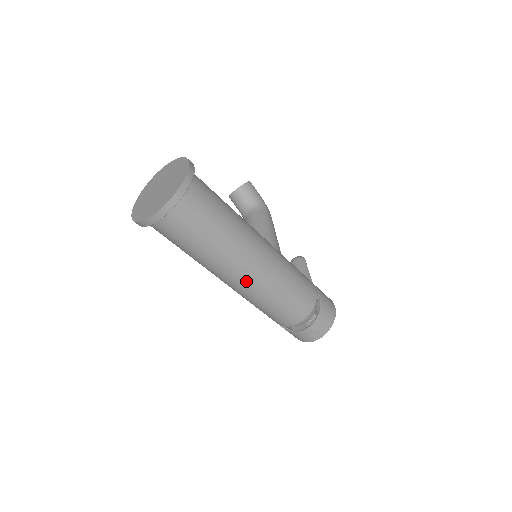
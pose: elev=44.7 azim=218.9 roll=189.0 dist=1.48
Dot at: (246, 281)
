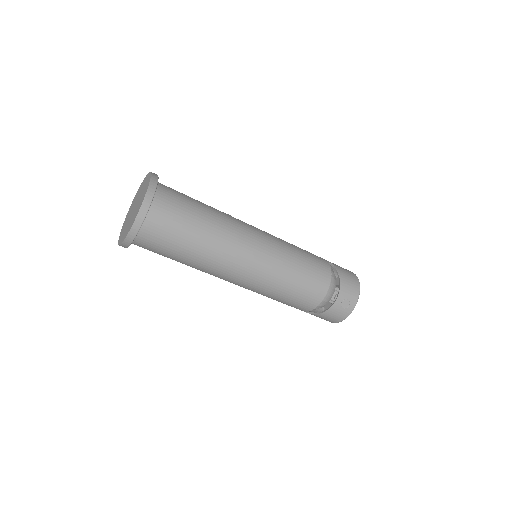
Dot at: (251, 266)
